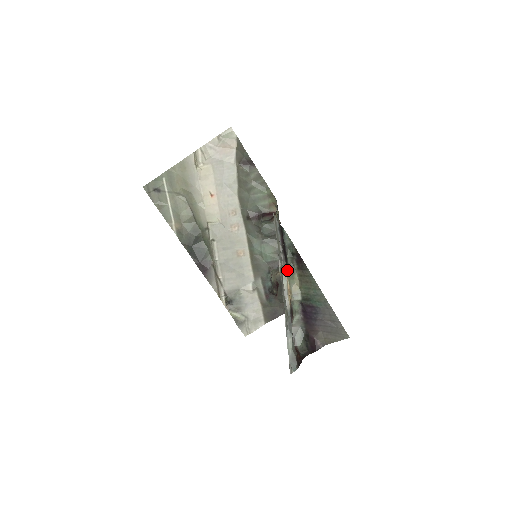
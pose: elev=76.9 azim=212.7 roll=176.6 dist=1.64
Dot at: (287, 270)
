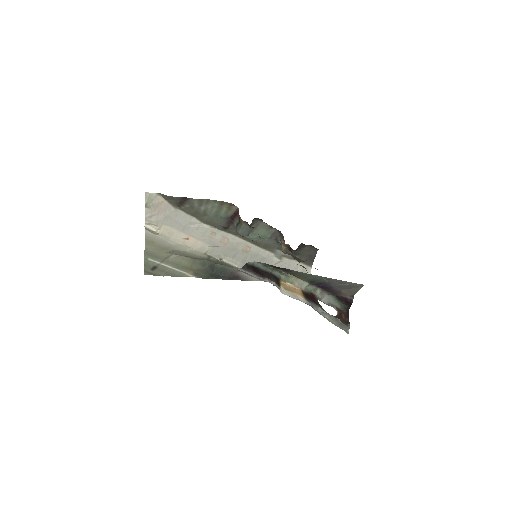
Dot at: (280, 279)
